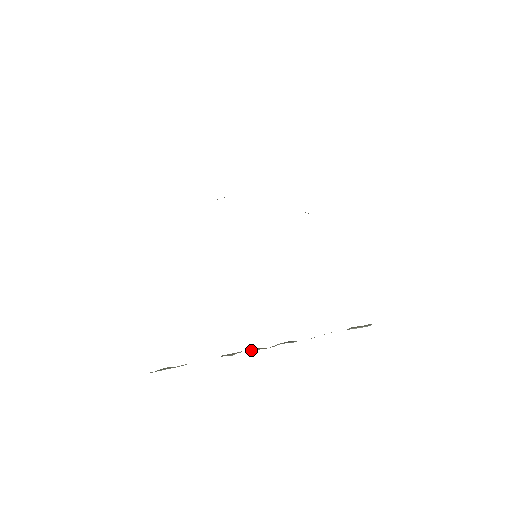
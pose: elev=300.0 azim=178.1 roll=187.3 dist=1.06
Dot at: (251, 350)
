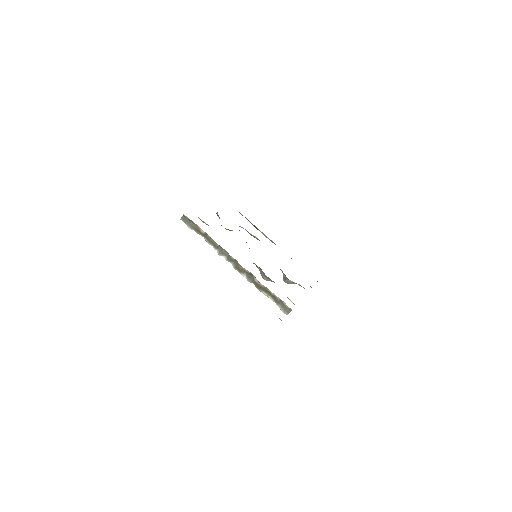
Dot at: (231, 261)
